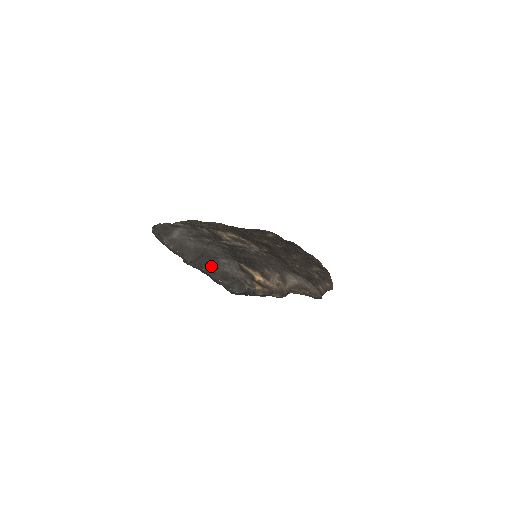
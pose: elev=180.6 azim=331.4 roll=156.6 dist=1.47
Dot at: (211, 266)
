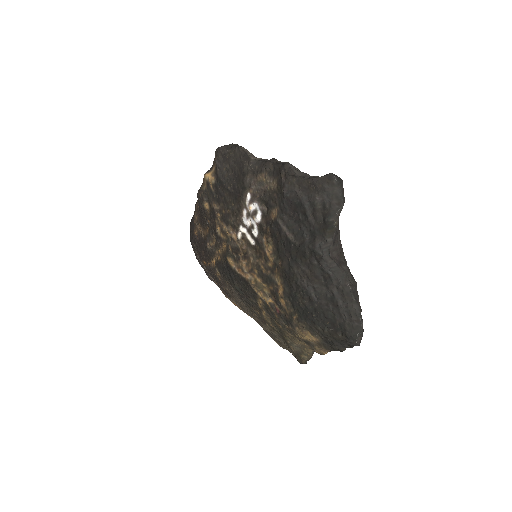
Dot at: (356, 289)
